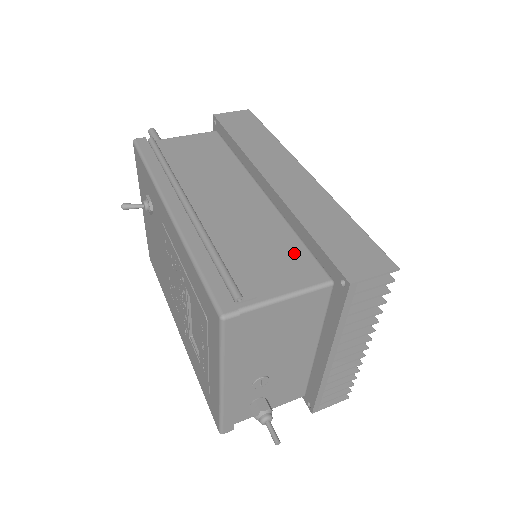
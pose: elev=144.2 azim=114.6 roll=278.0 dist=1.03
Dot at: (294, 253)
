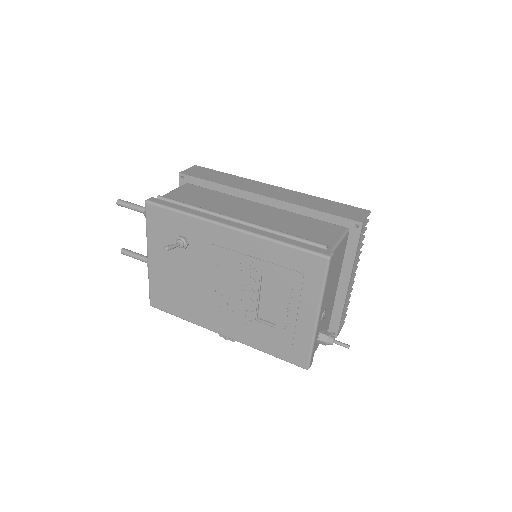
Dot at: (318, 224)
